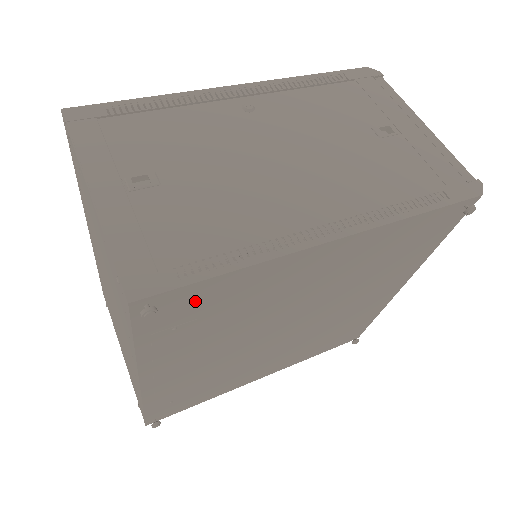
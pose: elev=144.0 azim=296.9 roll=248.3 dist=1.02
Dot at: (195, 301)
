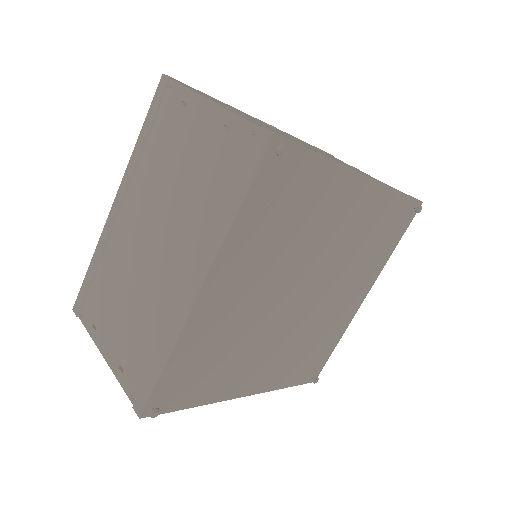
Dot at: (294, 175)
